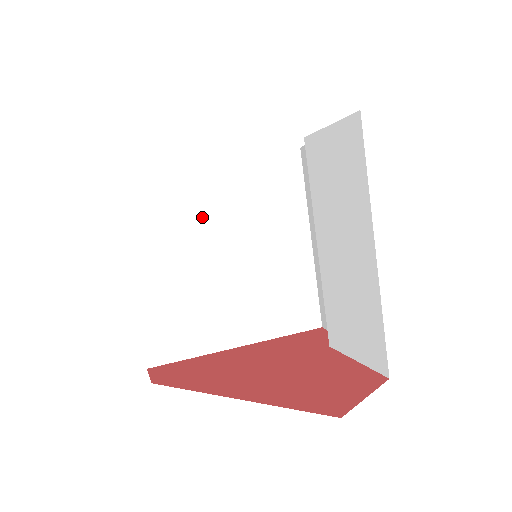
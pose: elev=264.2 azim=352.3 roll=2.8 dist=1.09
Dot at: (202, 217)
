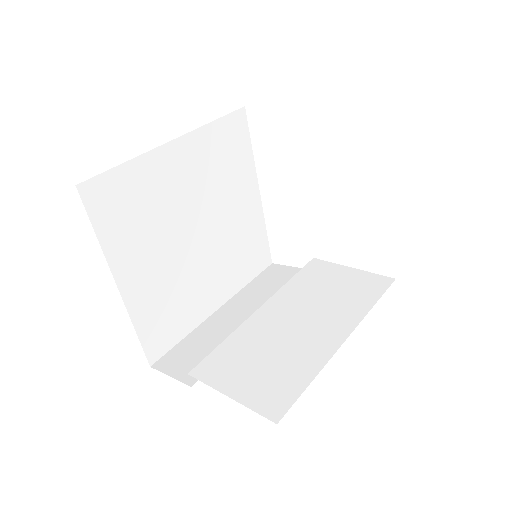
Dot at: (221, 199)
